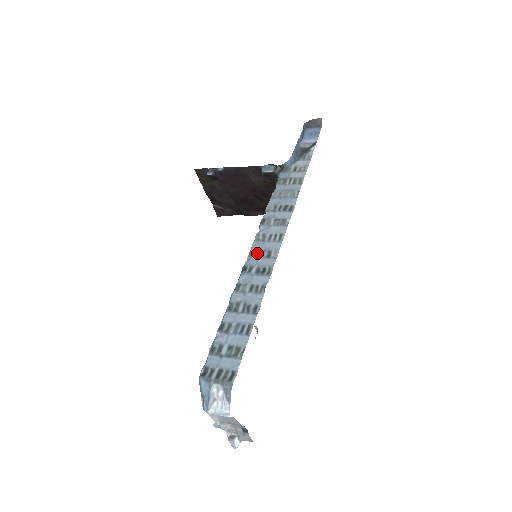
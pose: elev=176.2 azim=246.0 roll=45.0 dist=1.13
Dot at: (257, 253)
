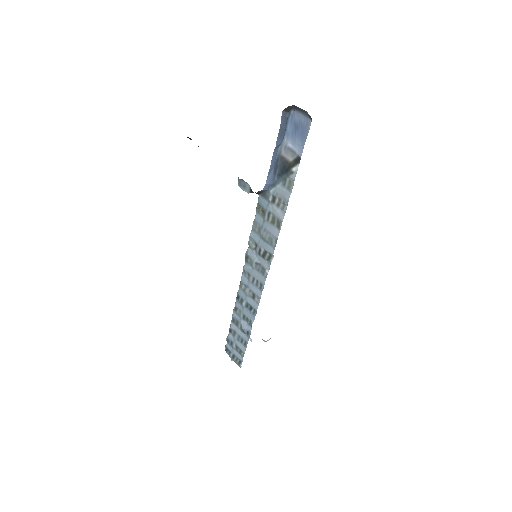
Dot at: (245, 289)
